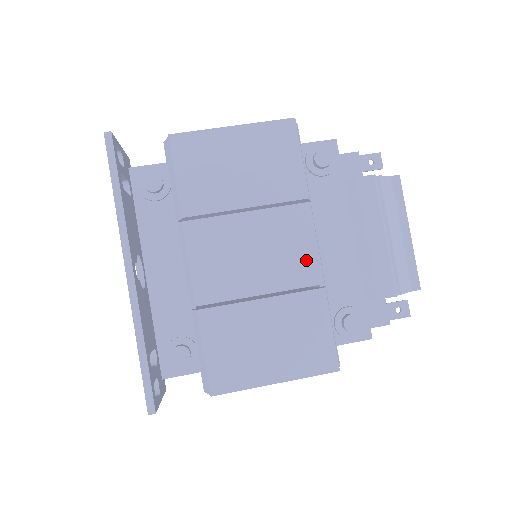
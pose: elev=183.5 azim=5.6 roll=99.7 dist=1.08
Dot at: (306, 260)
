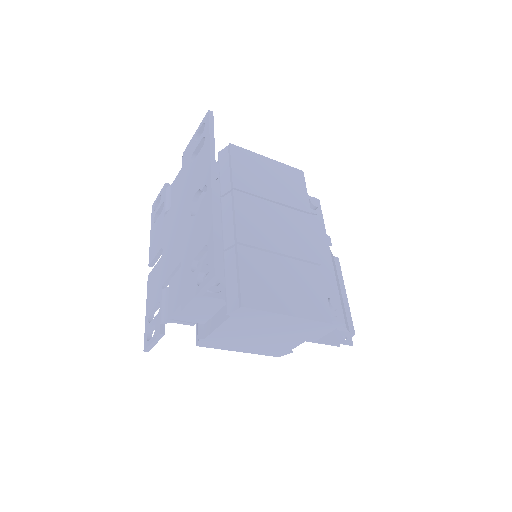
Dot at: (310, 245)
